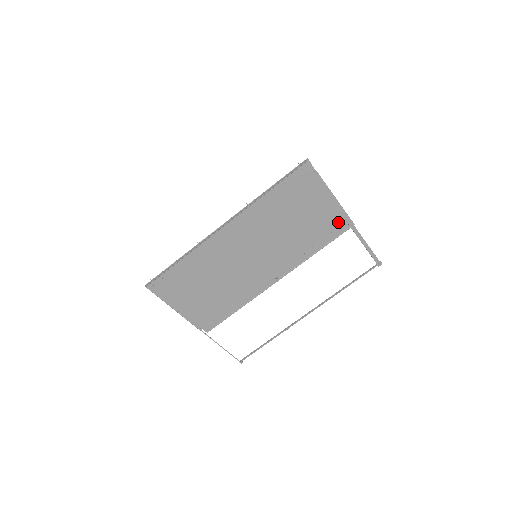
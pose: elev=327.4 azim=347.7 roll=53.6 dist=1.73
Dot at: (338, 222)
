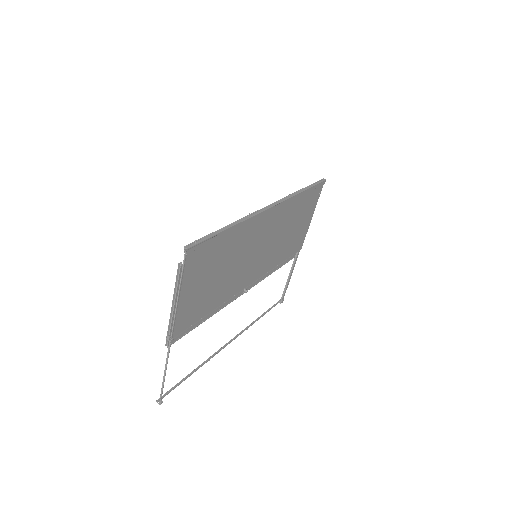
Dot at: (298, 248)
